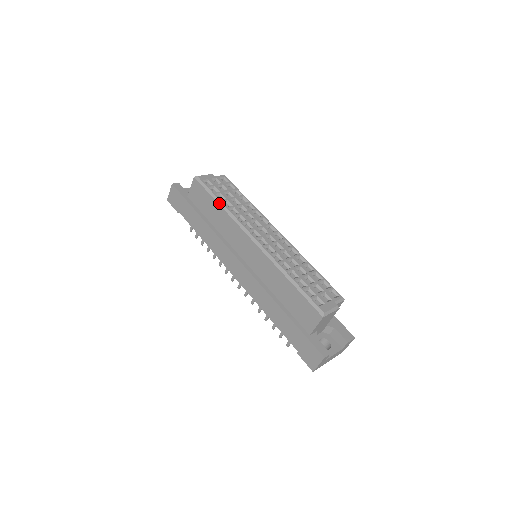
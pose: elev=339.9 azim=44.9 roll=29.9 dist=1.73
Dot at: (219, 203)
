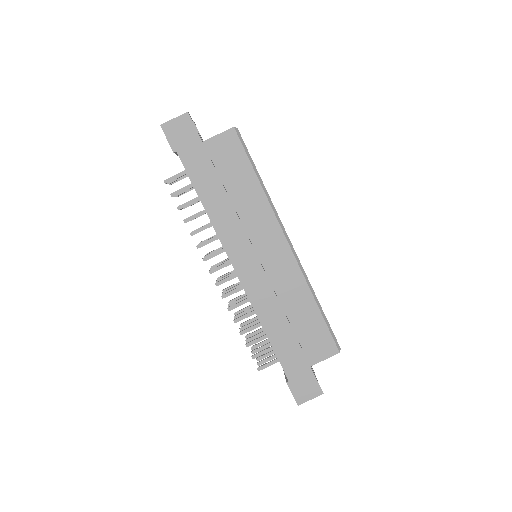
Dot at: (260, 179)
